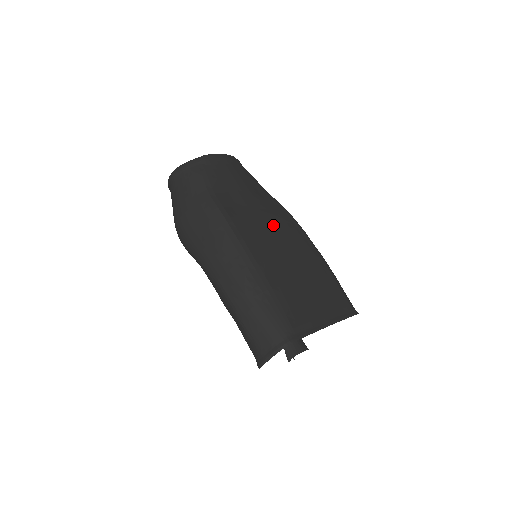
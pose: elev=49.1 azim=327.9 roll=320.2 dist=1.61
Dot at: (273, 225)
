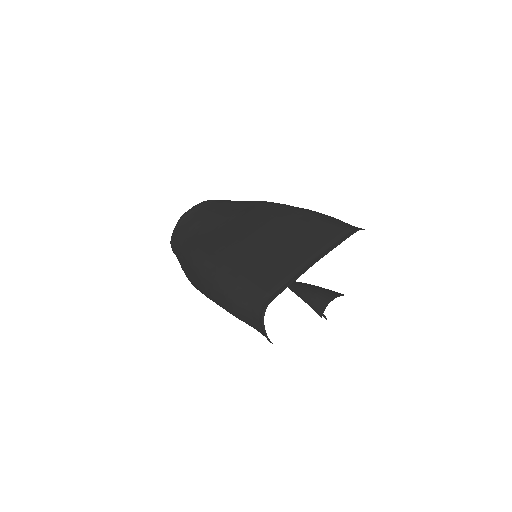
Dot at: (242, 224)
